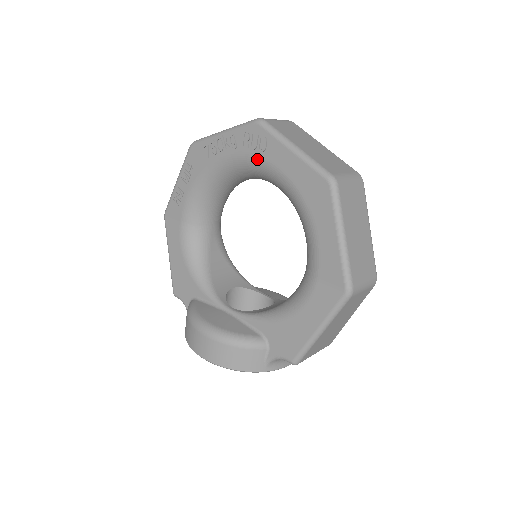
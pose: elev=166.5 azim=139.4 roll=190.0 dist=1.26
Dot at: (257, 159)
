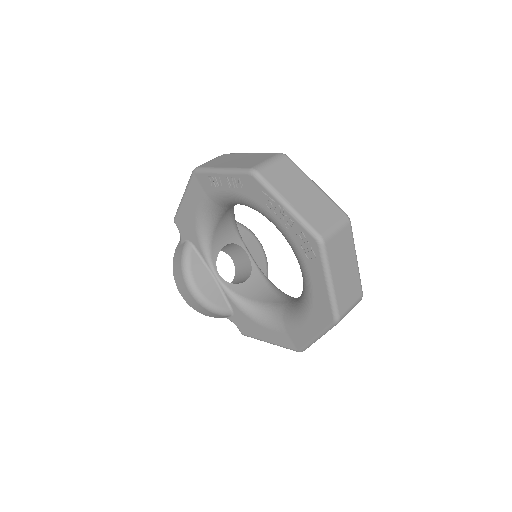
Dot at: (299, 254)
